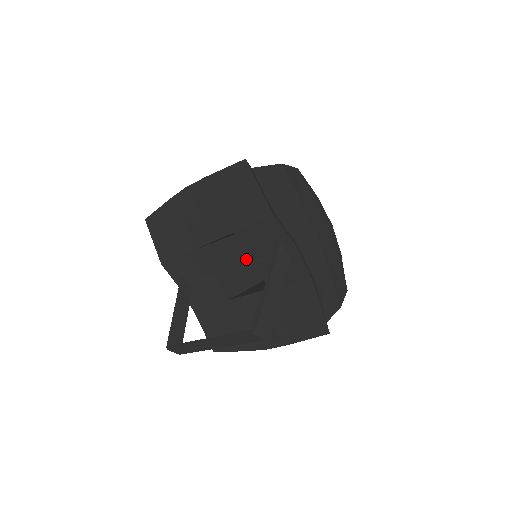
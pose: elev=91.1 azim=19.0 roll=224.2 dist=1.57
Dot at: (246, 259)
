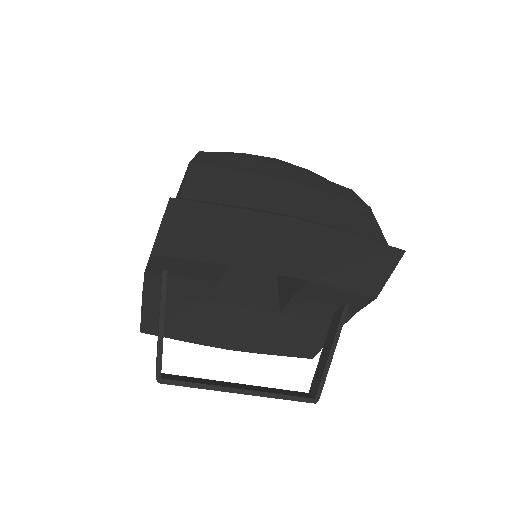
Dot at: occluded
